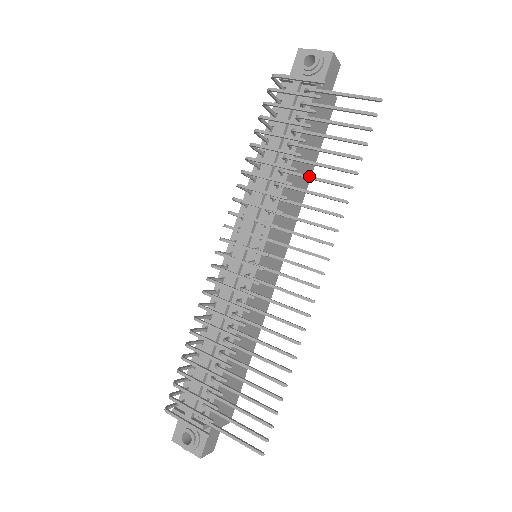
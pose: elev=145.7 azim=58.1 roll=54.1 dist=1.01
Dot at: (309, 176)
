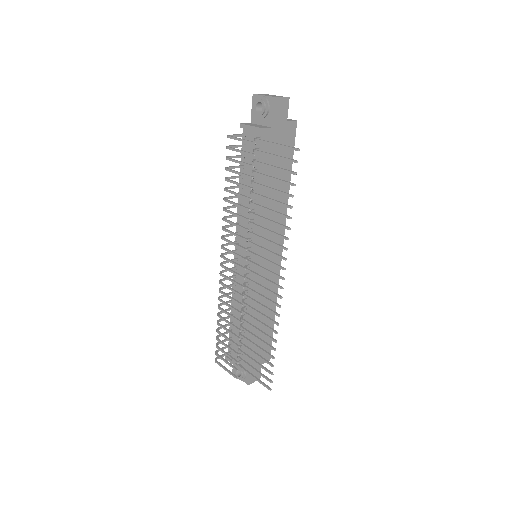
Dot at: (265, 208)
